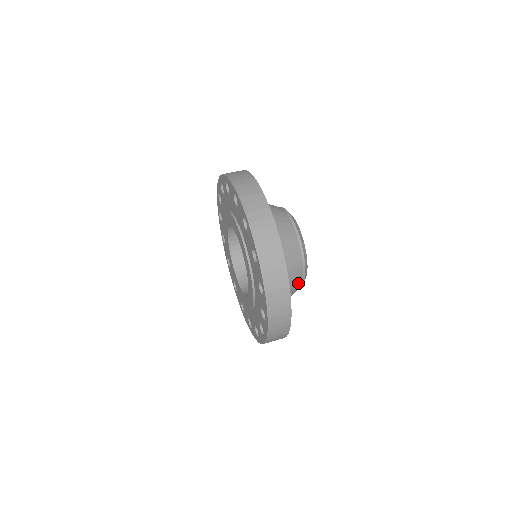
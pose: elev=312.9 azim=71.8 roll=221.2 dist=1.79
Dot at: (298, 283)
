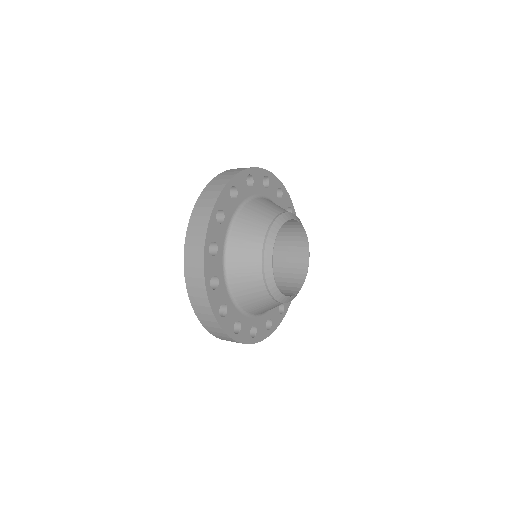
Dot at: (256, 277)
